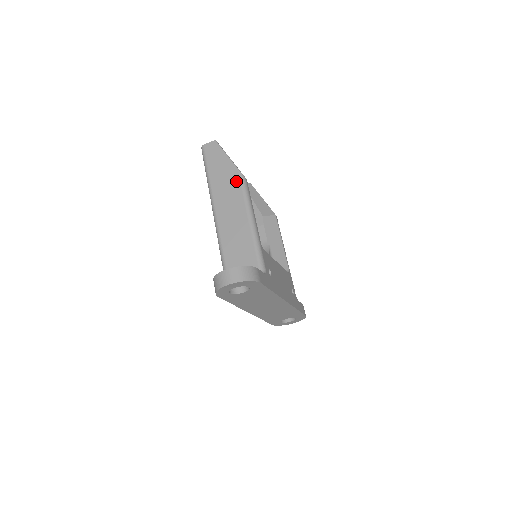
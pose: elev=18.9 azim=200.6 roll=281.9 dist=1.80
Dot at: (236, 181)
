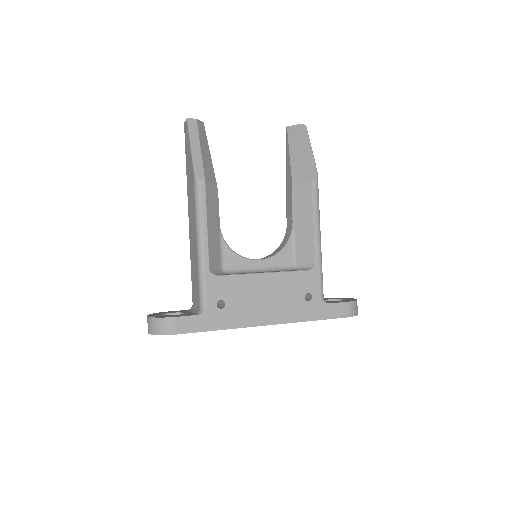
Dot at: (192, 184)
